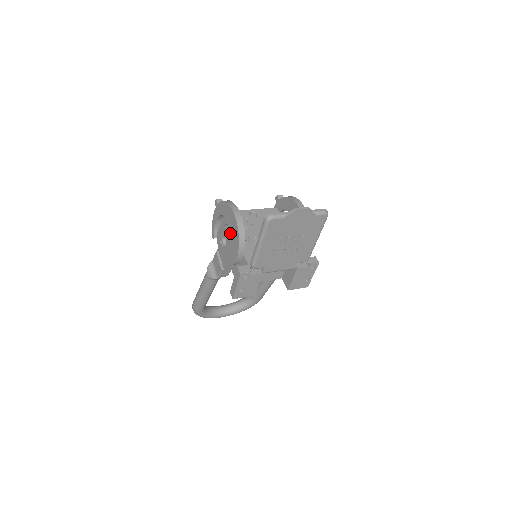
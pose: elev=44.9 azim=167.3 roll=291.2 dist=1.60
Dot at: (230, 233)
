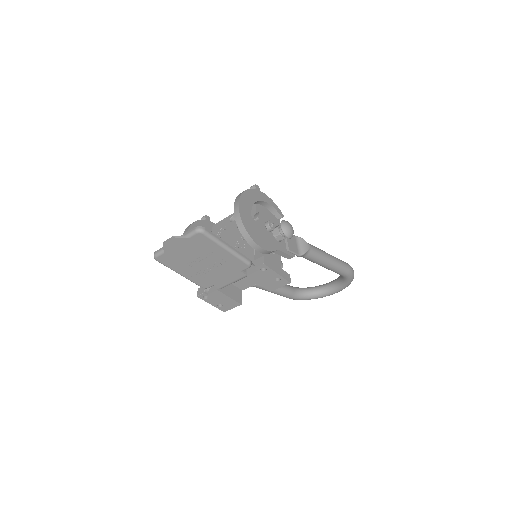
Dot at: occluded
